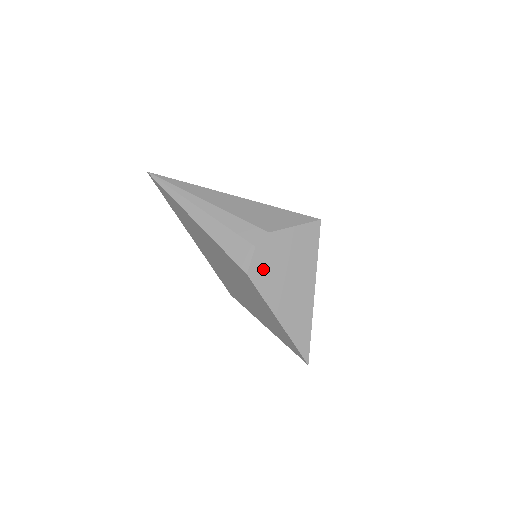
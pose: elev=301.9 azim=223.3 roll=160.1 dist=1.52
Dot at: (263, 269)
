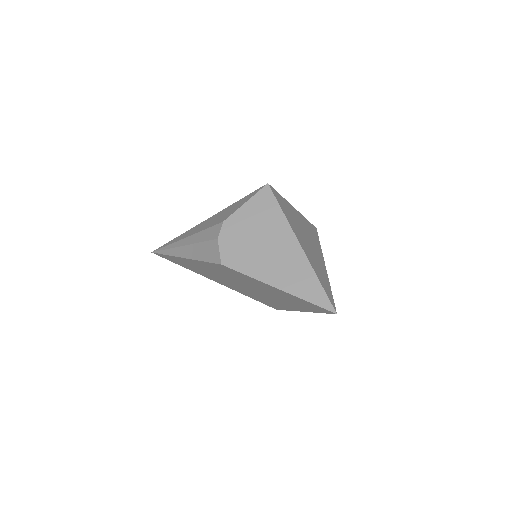
Dot at: (235, 252)
